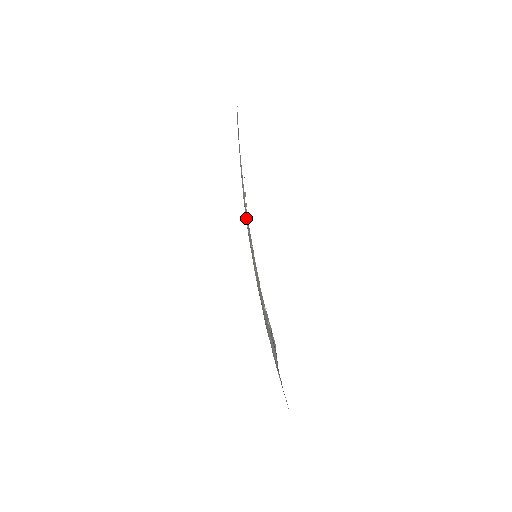
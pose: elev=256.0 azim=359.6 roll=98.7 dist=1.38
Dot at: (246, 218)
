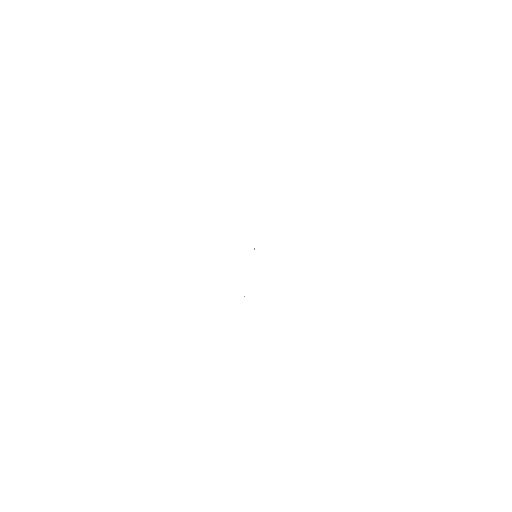
Dot at: occluded
